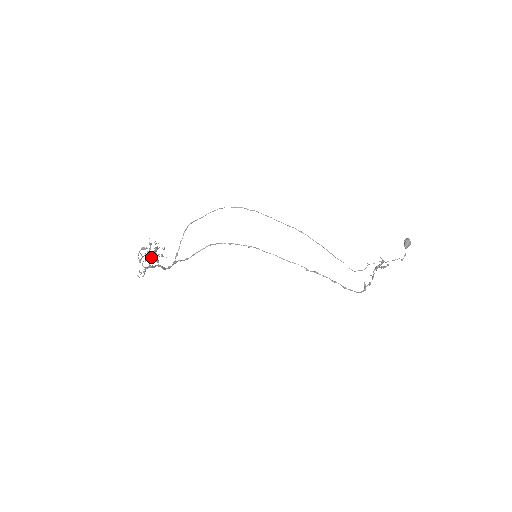
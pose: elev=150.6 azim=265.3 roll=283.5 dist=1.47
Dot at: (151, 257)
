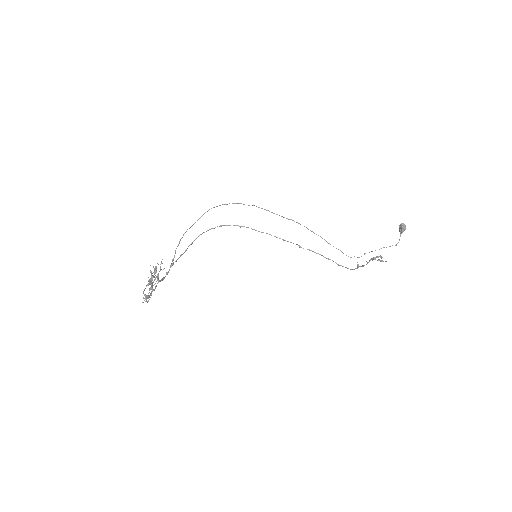
Dot at: (152, 279)
